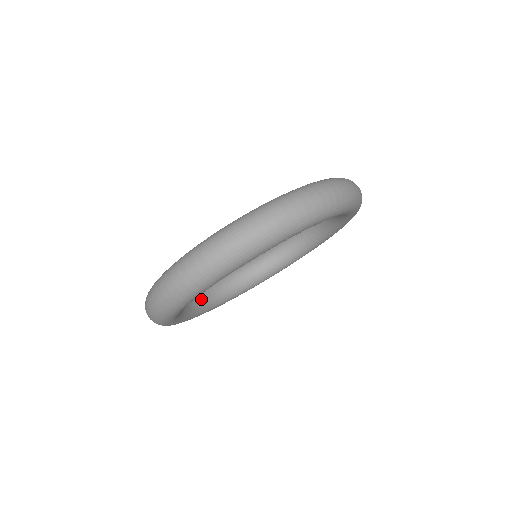
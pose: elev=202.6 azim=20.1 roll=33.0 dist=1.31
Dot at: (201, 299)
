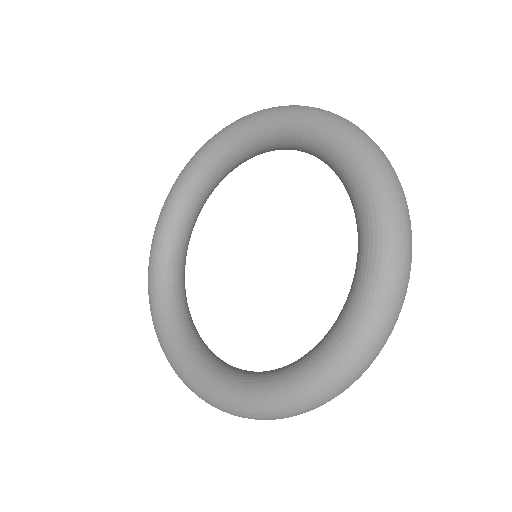
Dot at: (182, 291)
